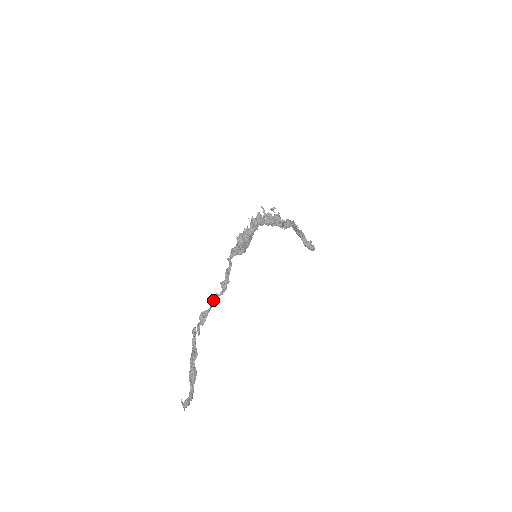
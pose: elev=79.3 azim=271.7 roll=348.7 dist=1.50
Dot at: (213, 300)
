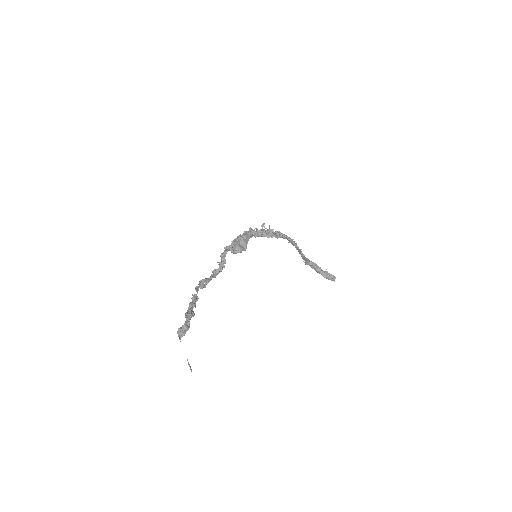
Dot at: (212, 275)
